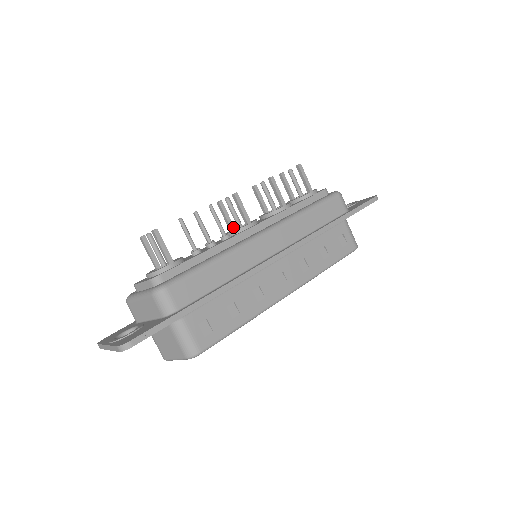
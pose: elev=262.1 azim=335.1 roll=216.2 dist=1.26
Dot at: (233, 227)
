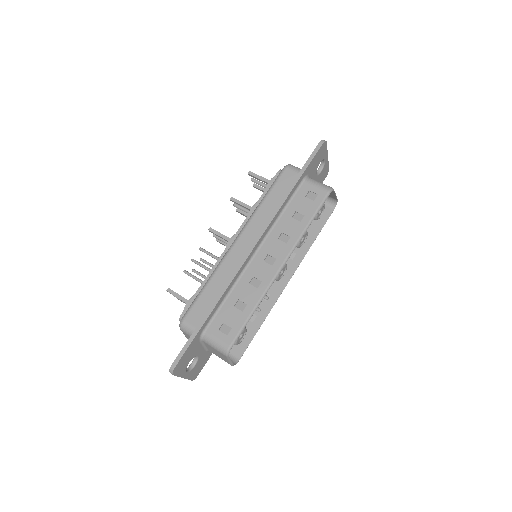
Dot at: occluded
